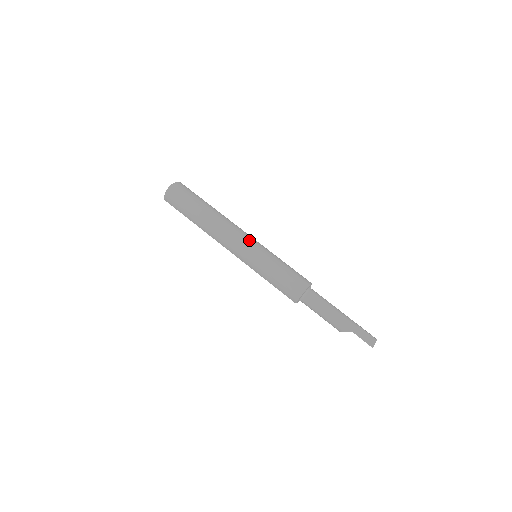
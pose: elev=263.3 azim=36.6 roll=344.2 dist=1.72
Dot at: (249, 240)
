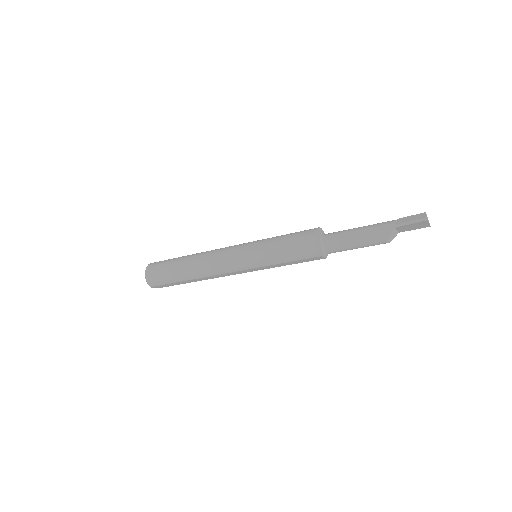
Dot at: (236, 246)
